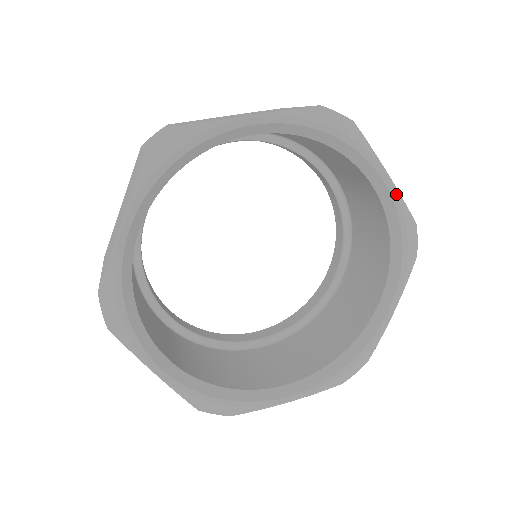
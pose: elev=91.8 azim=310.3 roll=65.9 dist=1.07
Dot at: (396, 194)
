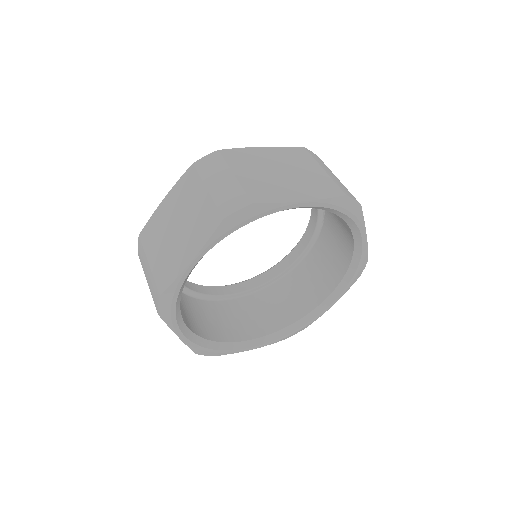
Dot at: (317, 203)
